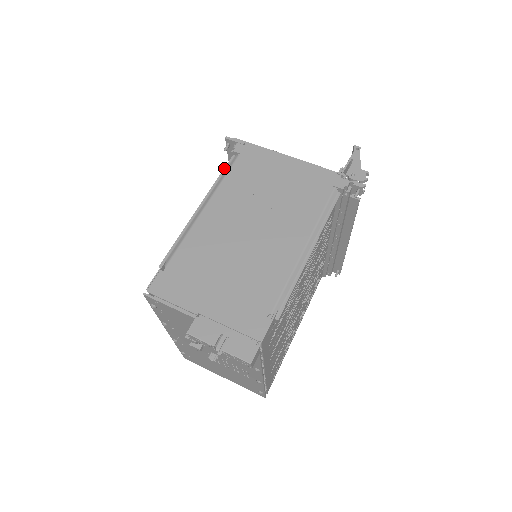
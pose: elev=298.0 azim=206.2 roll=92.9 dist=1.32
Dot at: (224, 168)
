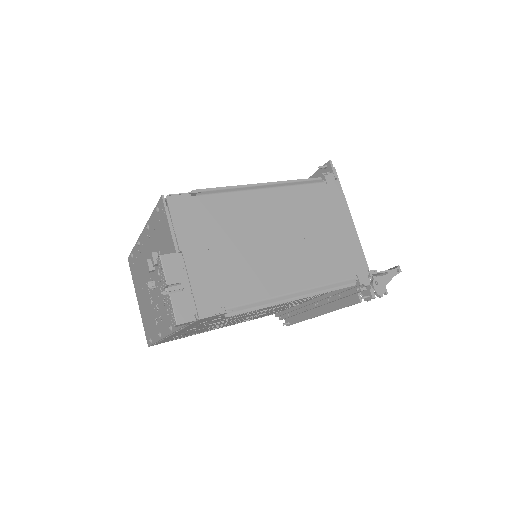
Dot at: occluded
